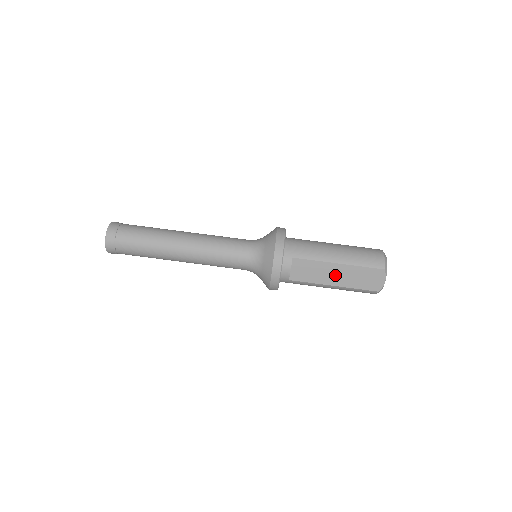
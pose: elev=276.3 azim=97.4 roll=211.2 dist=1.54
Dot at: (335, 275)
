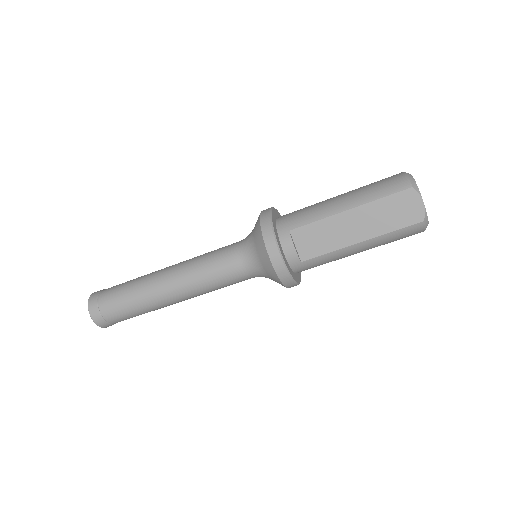
Dot at: (353, 227)
